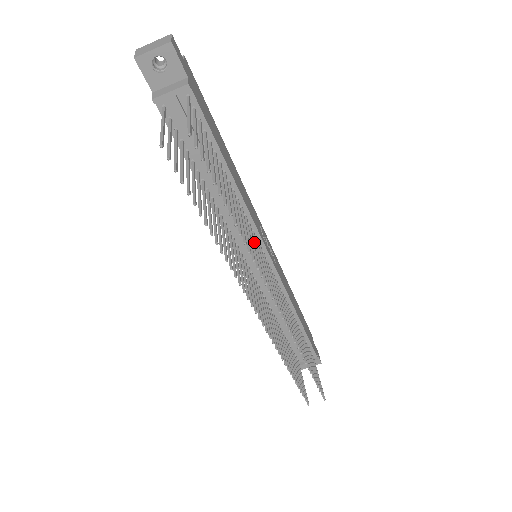
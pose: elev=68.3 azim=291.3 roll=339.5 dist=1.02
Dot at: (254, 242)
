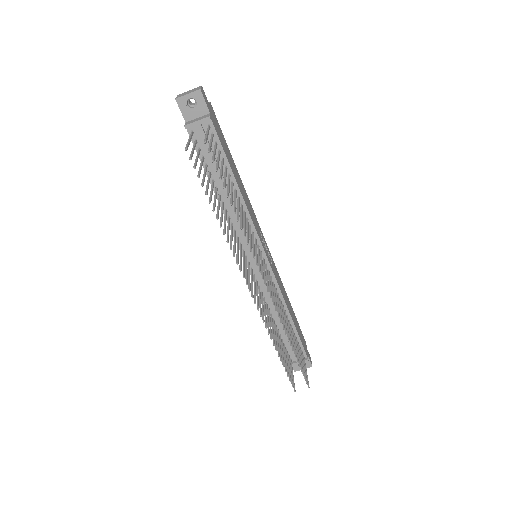
Dot at: (252, 238)
